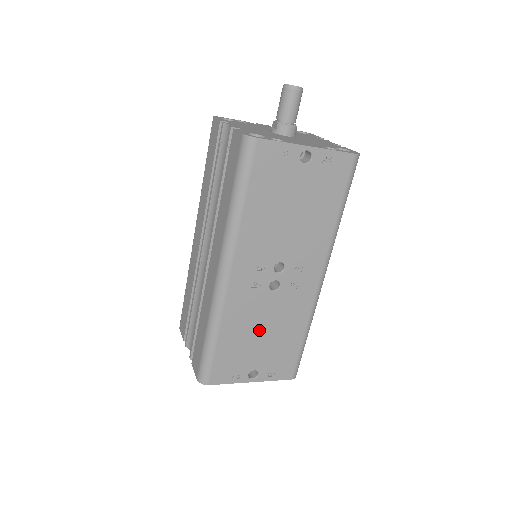
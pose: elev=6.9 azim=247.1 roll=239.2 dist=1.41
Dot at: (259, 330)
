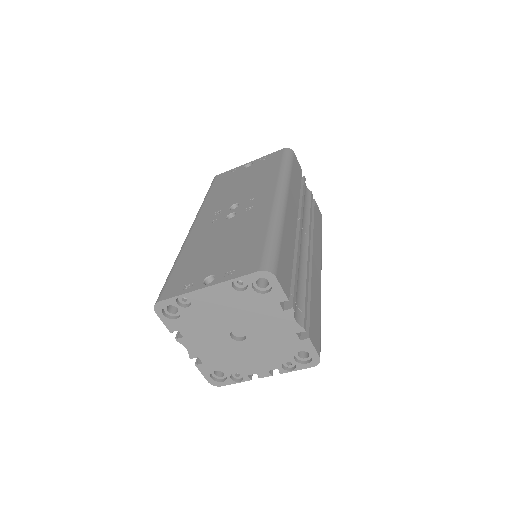
Dot at: (217, 245)
